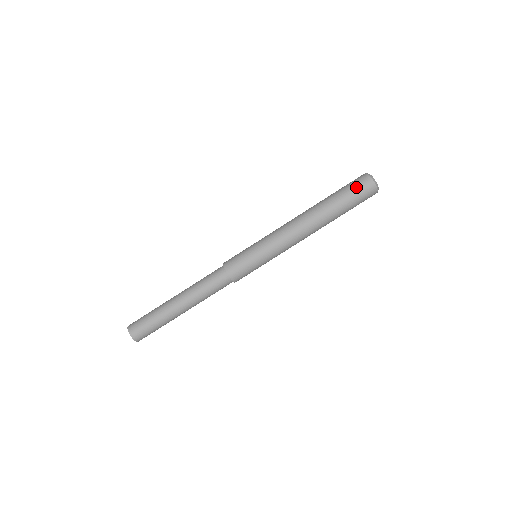
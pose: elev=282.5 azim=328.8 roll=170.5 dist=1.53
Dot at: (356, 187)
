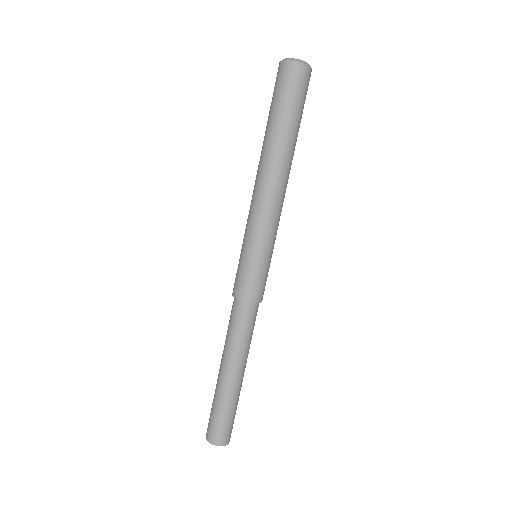
Dot at: (290, 88)
